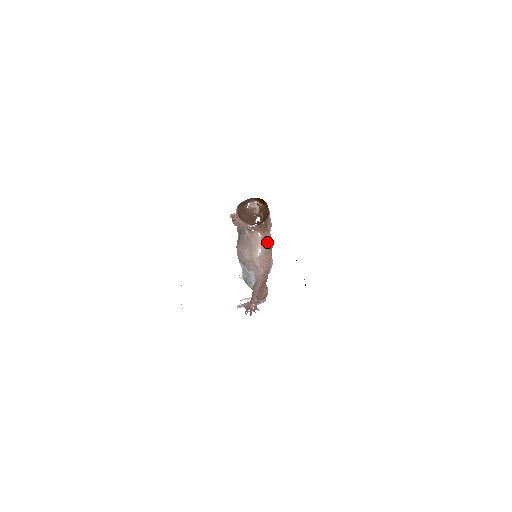
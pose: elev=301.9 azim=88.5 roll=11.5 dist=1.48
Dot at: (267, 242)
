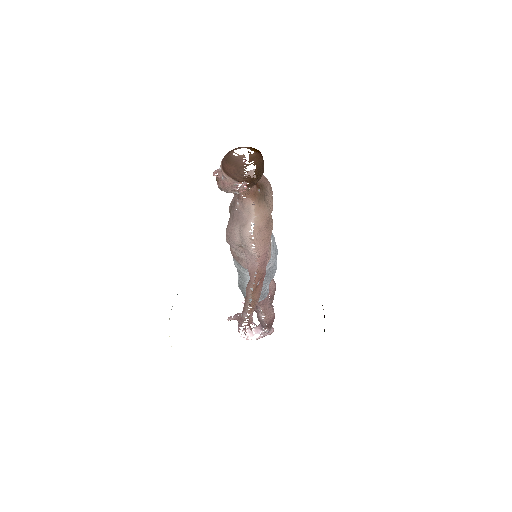
Dot at: (263, 215)
